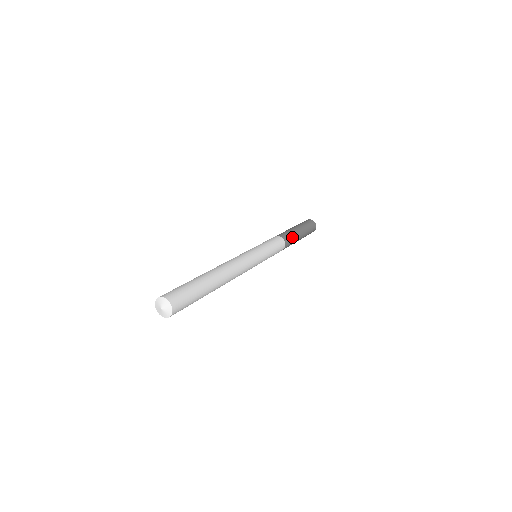
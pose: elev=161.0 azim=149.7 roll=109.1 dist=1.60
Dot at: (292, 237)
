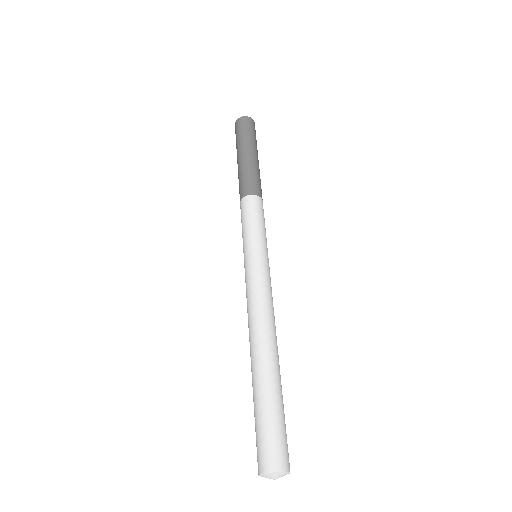
Dot at: (260, 181)
